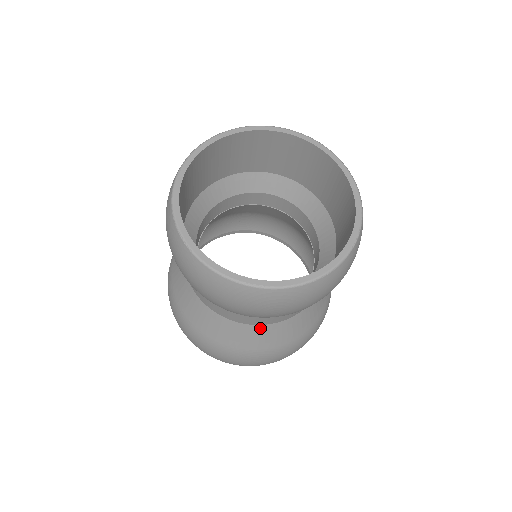
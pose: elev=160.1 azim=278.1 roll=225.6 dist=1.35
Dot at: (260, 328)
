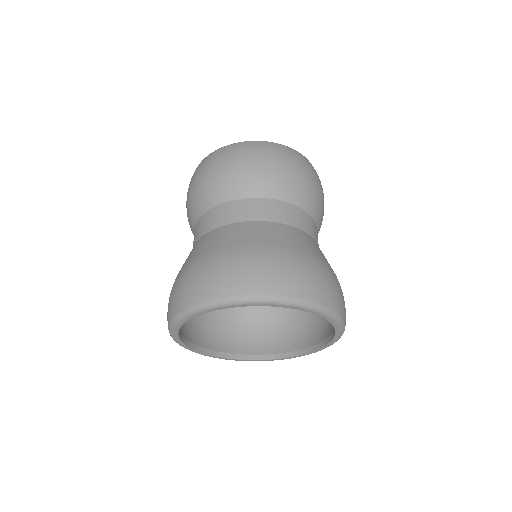
Dot at: (239, 225)
